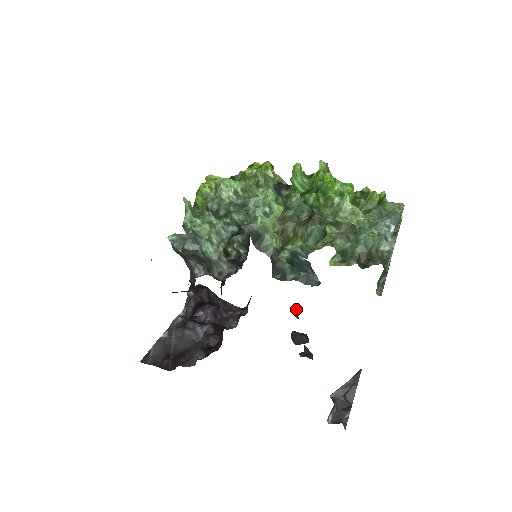
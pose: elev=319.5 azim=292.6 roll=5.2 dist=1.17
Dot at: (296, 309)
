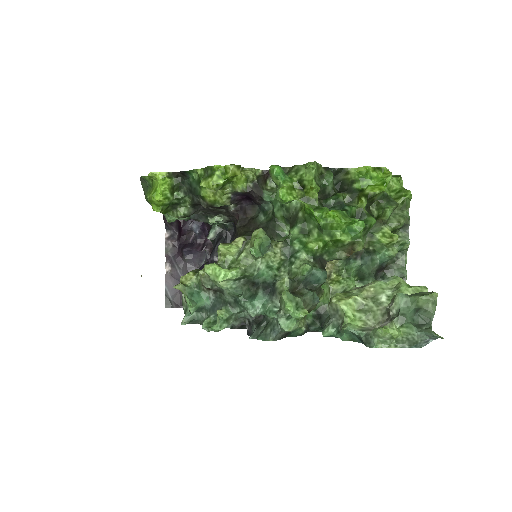
Dot at: occluded
